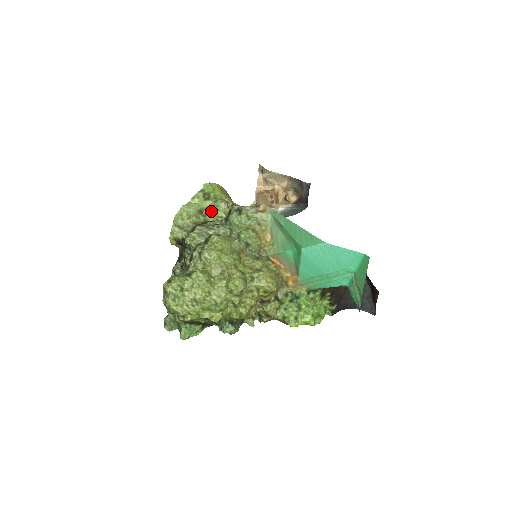
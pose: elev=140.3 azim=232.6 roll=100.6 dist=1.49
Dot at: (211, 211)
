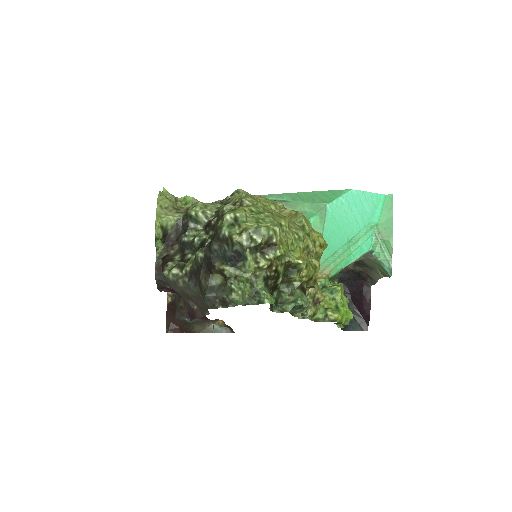
Dot at: occluded
